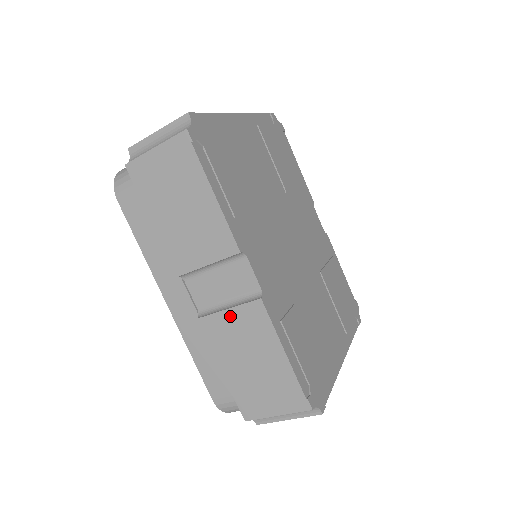
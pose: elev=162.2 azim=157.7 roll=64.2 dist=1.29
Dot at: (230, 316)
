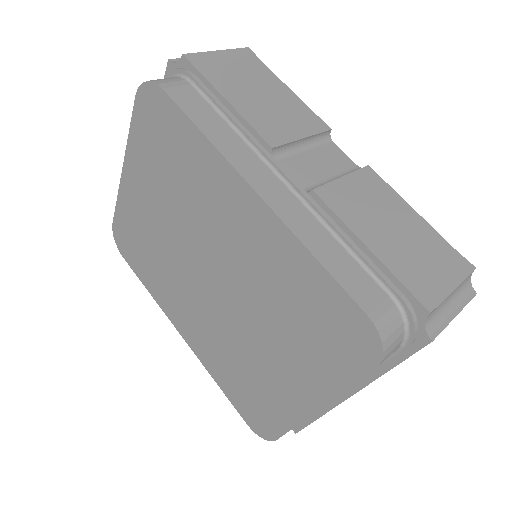
Dot at: (348, 183)
